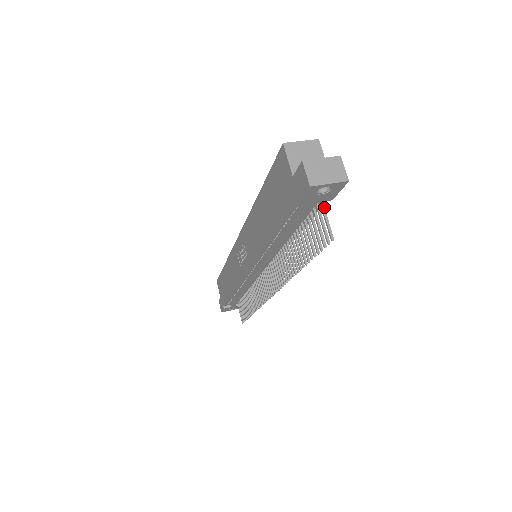
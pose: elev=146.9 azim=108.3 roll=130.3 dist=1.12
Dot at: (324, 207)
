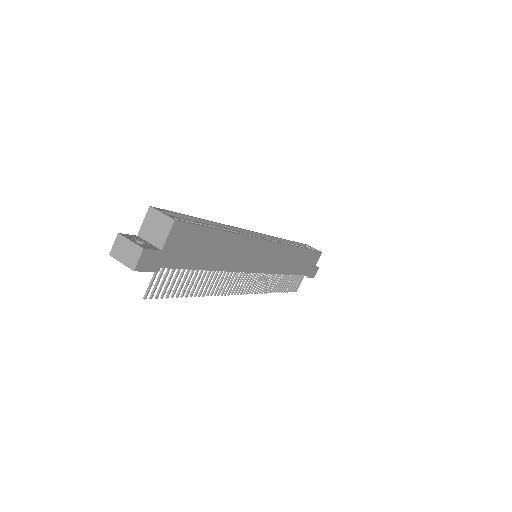
Dot at: (156, 272)
